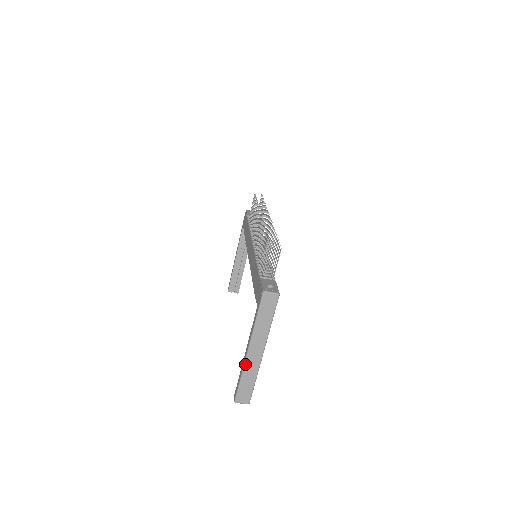
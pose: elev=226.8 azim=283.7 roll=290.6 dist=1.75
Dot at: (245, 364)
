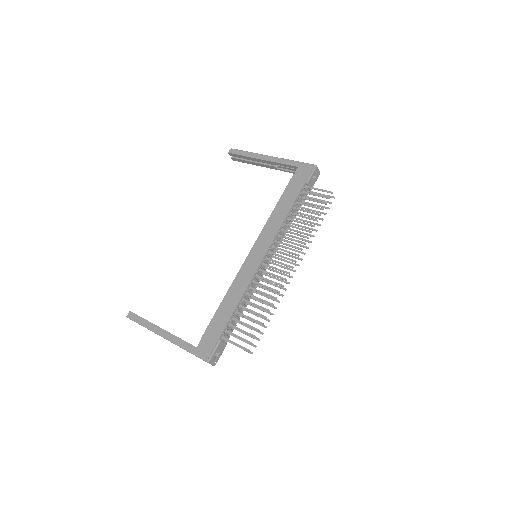
Dot at: occluded
